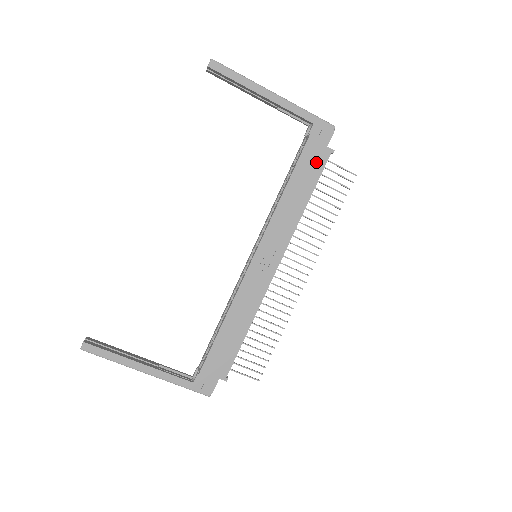
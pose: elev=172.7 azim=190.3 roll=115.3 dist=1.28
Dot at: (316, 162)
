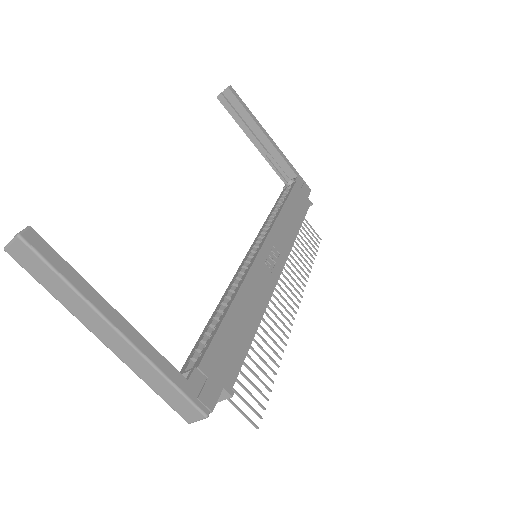
Dot at: (302, 203)
